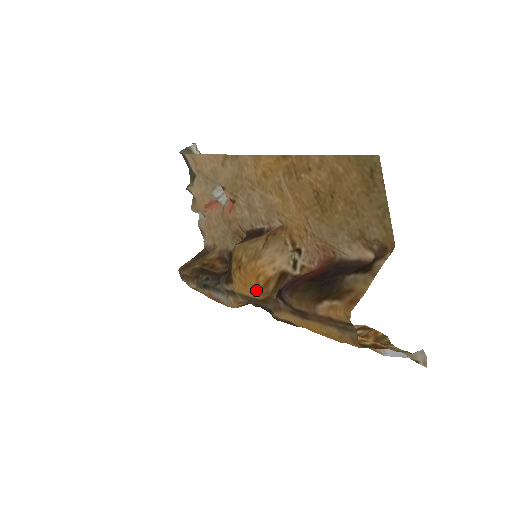
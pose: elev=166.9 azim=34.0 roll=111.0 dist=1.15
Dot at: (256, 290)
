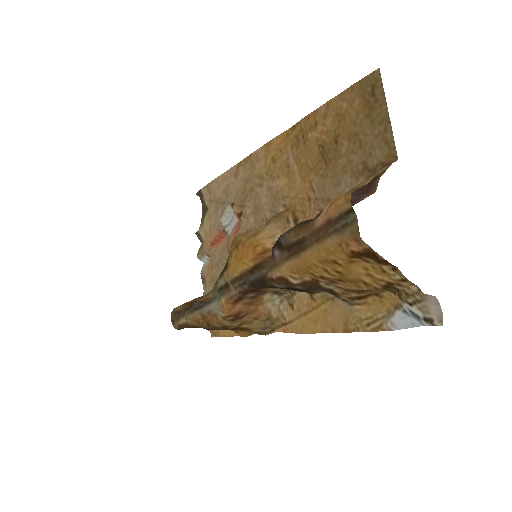
Dot at: (252, 257)
